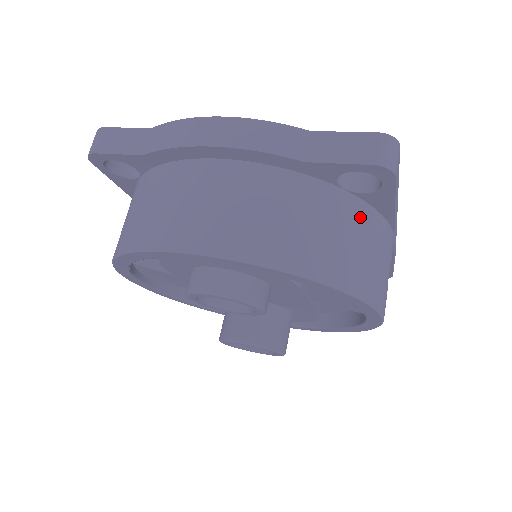
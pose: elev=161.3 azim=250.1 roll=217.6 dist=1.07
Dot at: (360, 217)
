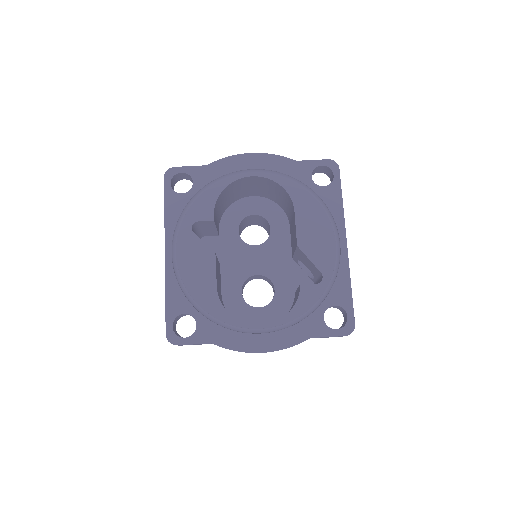
Dot at: occluded
